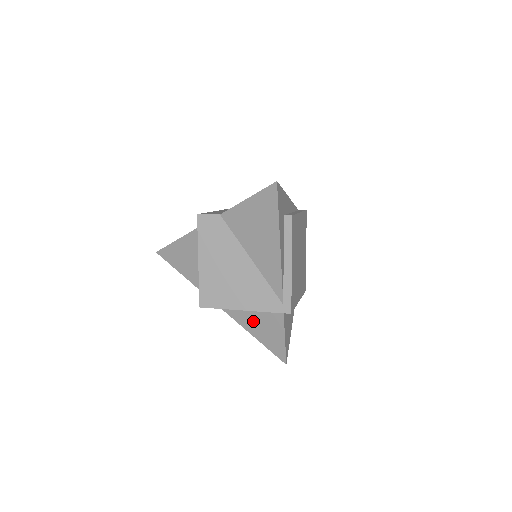
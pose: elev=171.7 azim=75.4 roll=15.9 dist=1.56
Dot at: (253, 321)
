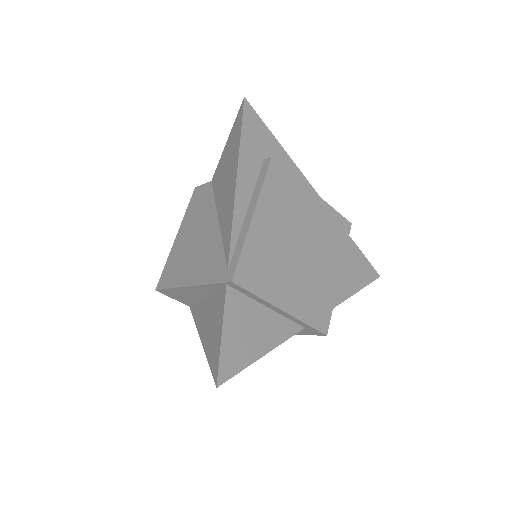
Dot at: (206, 319)
